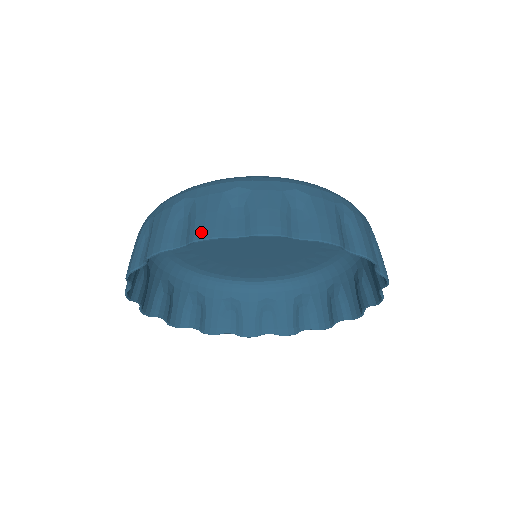
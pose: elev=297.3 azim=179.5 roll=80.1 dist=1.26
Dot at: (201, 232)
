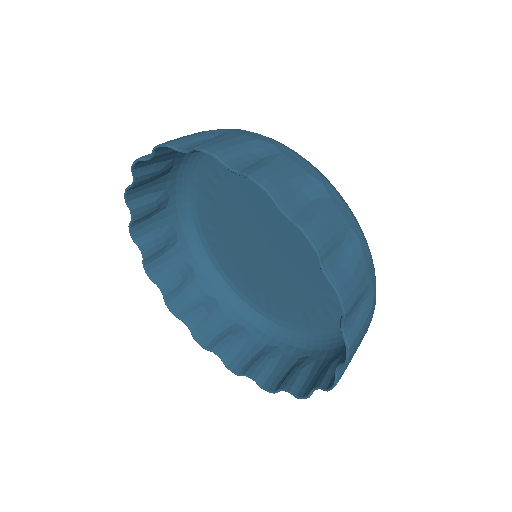
Dot at: (314, 232)
